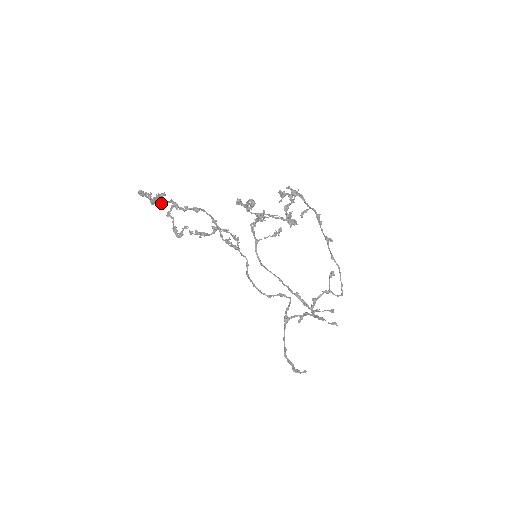
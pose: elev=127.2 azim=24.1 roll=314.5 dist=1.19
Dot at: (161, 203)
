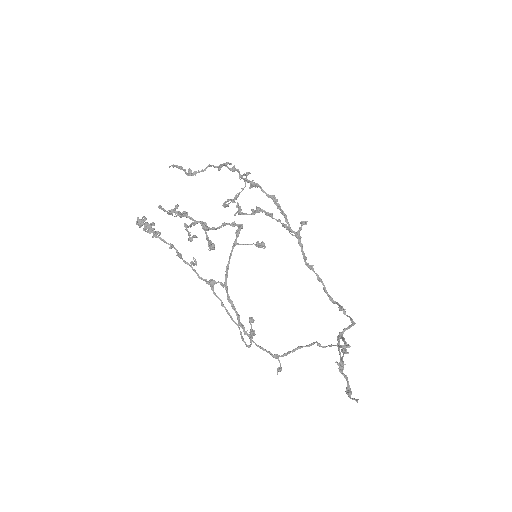
Dot at: (234, 169)
